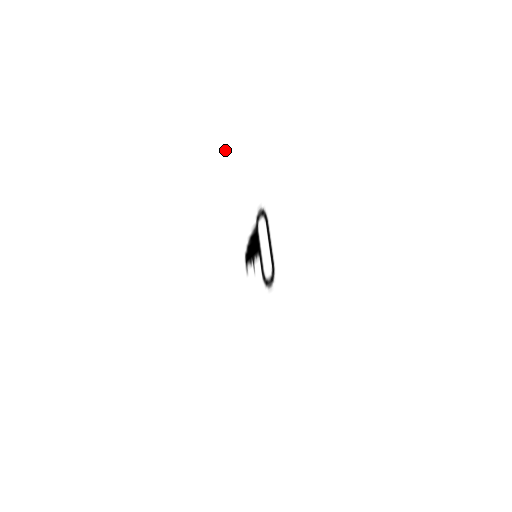
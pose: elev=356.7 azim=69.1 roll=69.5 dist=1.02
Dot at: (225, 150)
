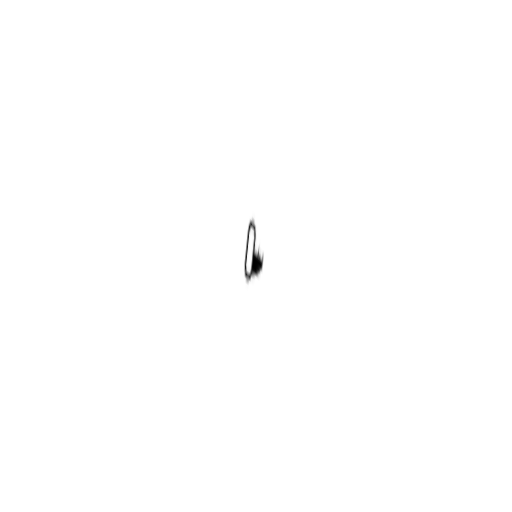
Dot at: (274, 170)
